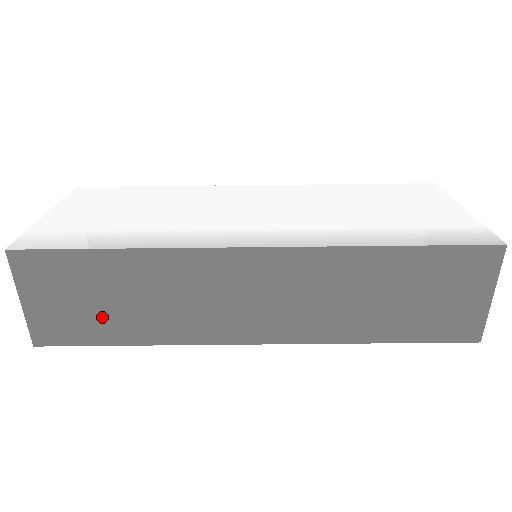
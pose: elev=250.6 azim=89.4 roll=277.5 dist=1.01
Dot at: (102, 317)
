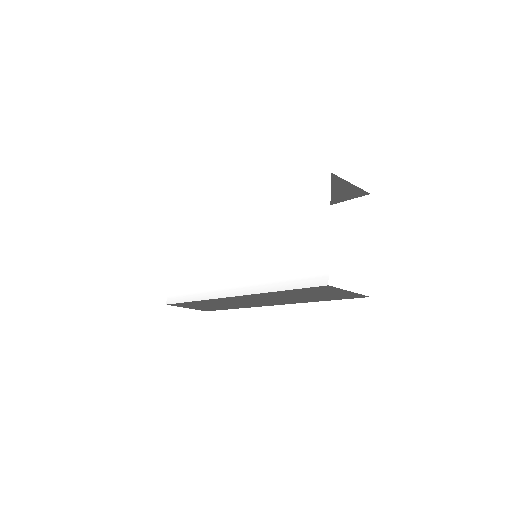
Dot at: (213, 307)
